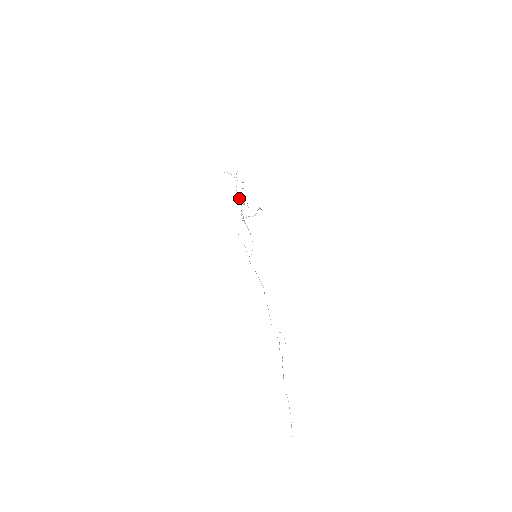
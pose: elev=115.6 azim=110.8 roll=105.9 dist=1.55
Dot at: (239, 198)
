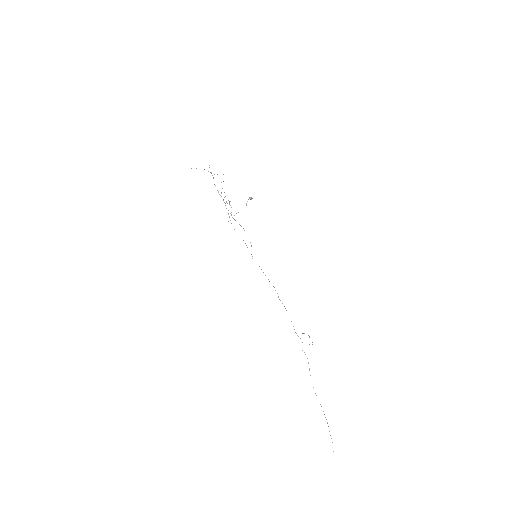
Dot at: (220, 195)
